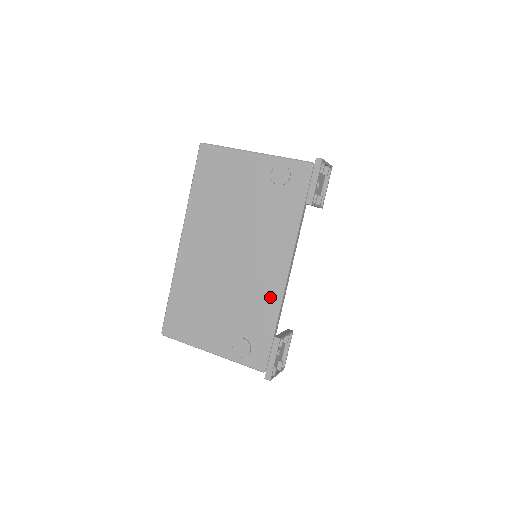
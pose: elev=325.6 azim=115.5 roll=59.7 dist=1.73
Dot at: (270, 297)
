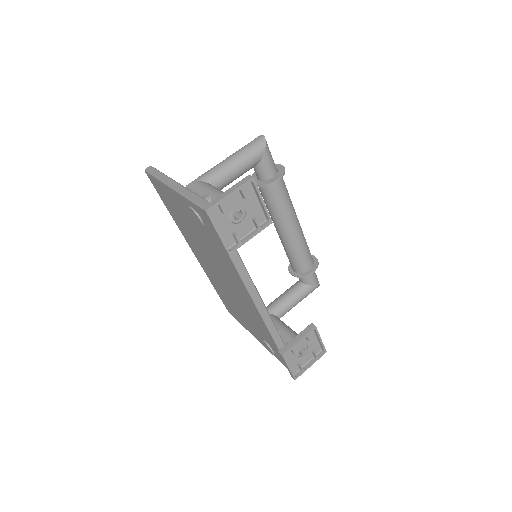
Dot at: (259, 320)
